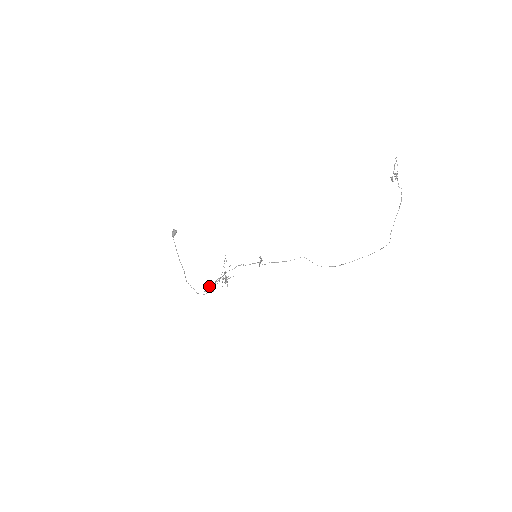
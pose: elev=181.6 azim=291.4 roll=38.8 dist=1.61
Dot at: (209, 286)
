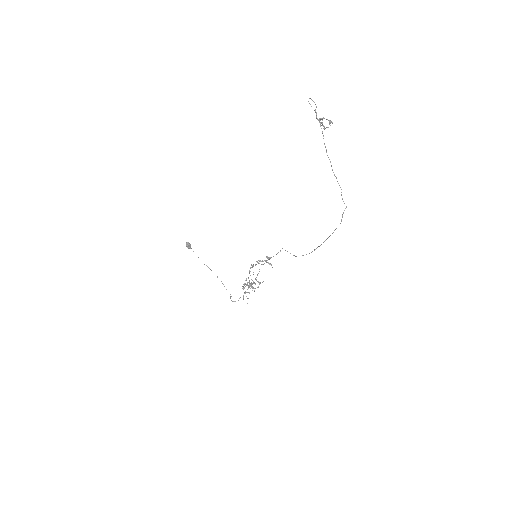
Dot at: occluded
